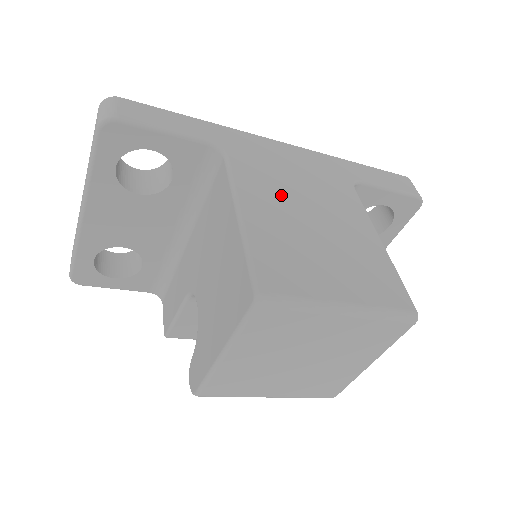
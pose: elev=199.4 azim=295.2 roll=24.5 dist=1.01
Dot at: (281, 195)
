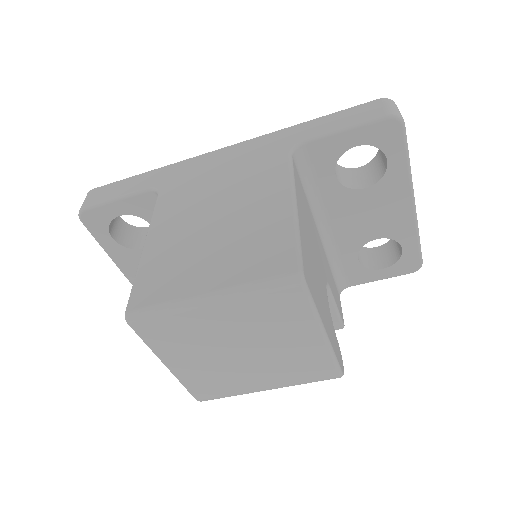
Dot at: (193, 206)
